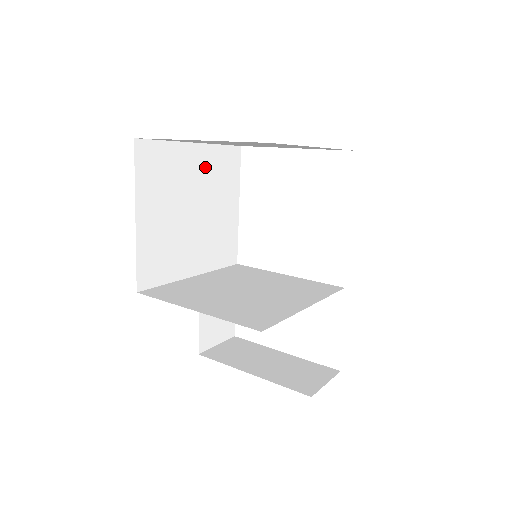
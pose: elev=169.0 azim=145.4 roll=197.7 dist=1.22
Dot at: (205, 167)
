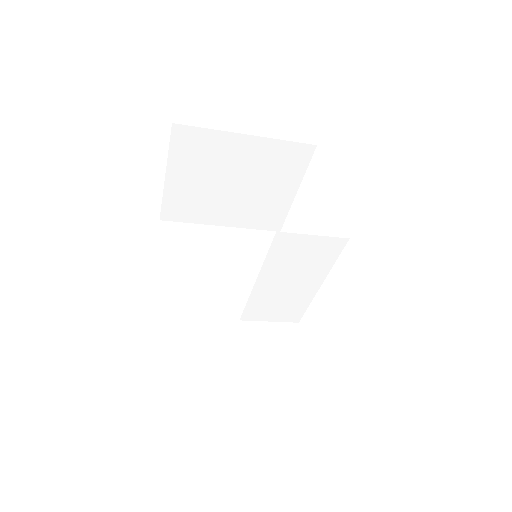
Dot at: (236, 242)
